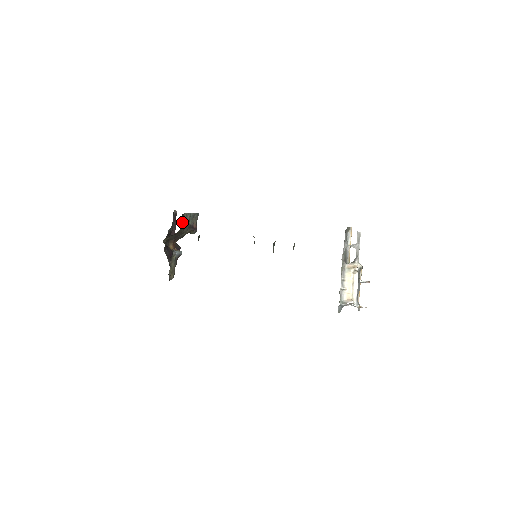
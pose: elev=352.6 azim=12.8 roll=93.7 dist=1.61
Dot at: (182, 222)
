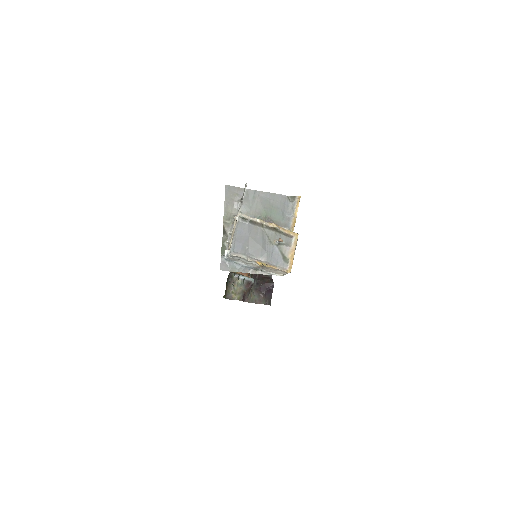
Dot at: occluded
